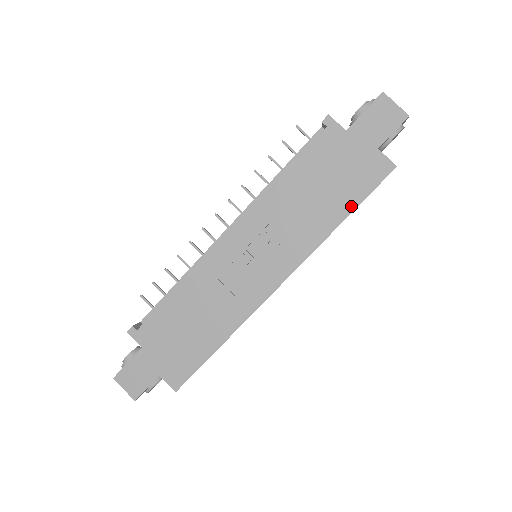
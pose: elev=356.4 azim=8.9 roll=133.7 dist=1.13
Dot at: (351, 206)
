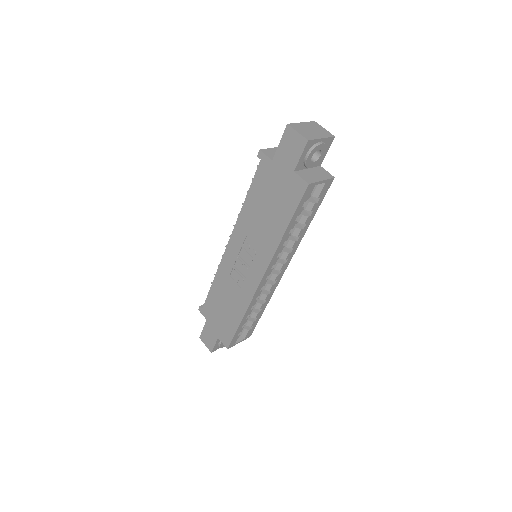
Dot at: (287, 219)
